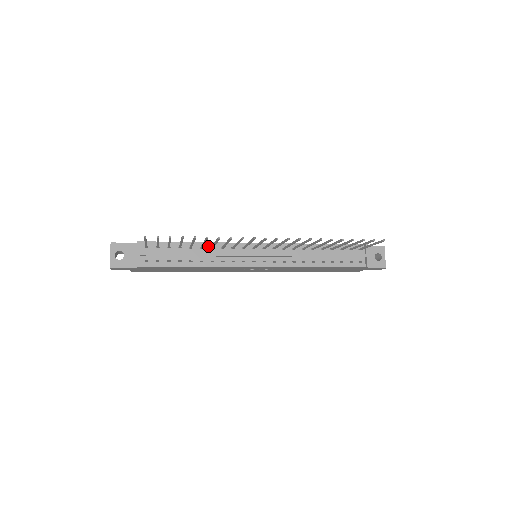
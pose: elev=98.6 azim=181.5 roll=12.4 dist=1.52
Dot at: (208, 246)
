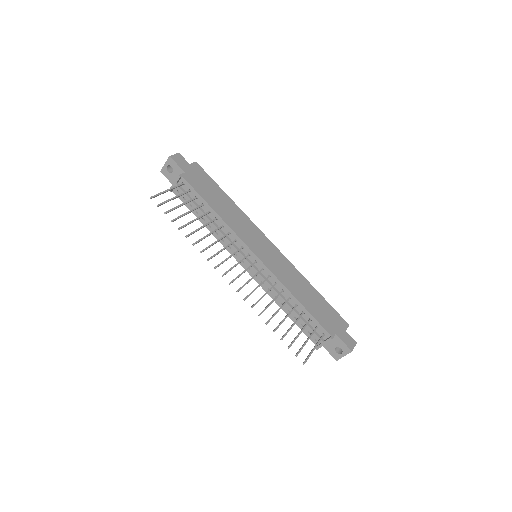
Dot at: (221, 222)
